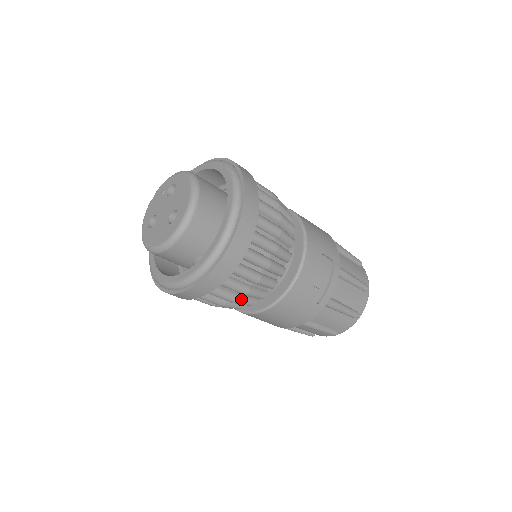
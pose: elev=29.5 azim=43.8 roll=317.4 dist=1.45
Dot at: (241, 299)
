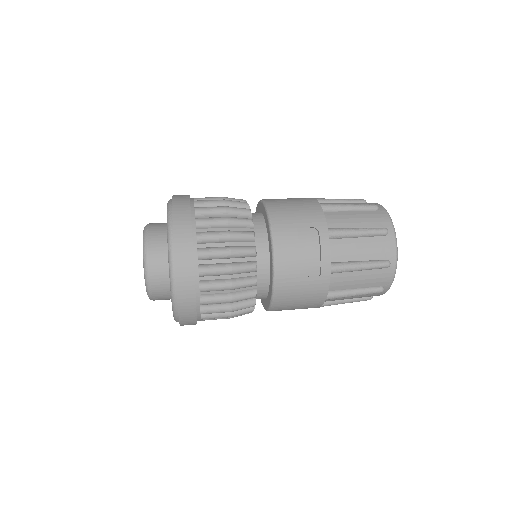
Dot at: (236, 306)
